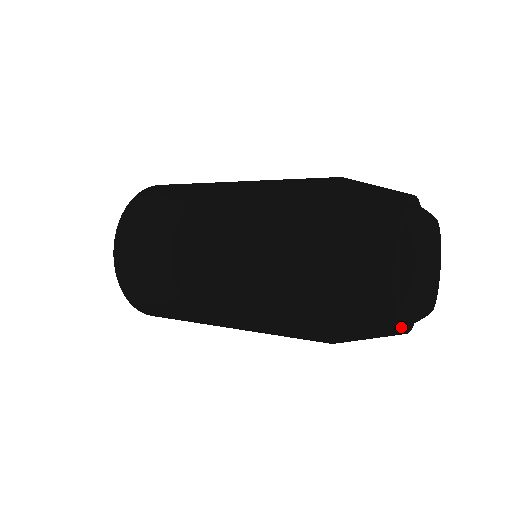
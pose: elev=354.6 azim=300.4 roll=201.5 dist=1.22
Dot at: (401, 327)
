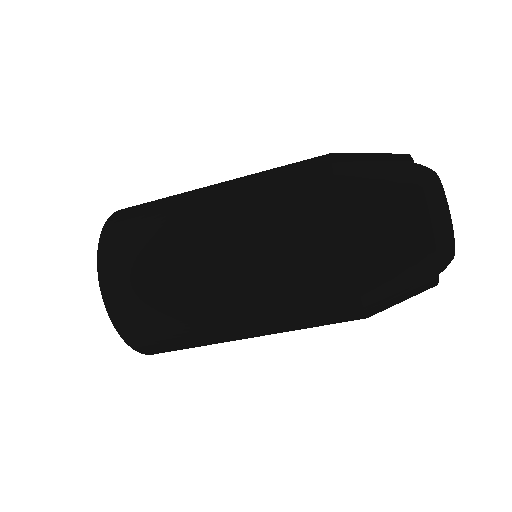
Dot at: (432, 228)
